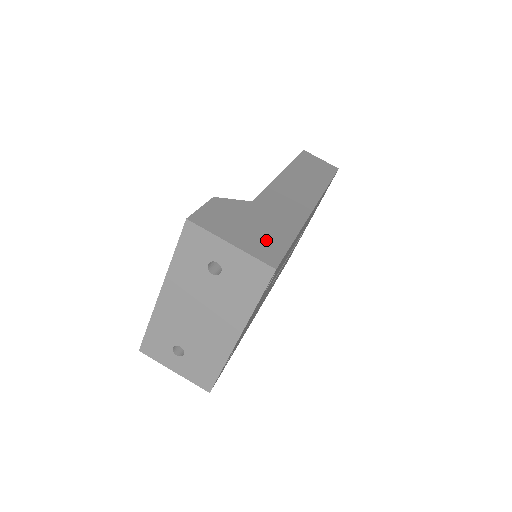
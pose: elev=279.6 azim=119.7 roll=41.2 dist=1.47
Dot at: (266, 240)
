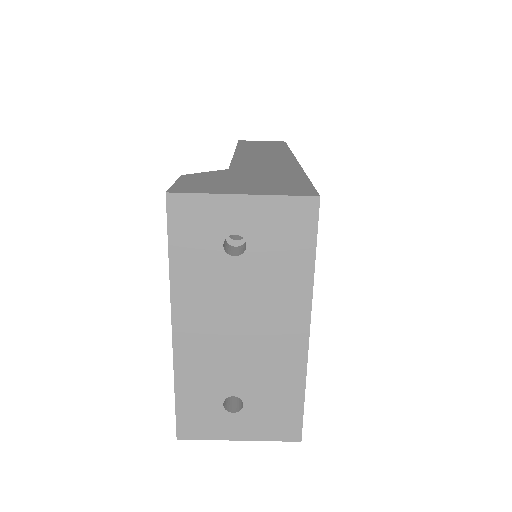
Dot at: (279, 184)
